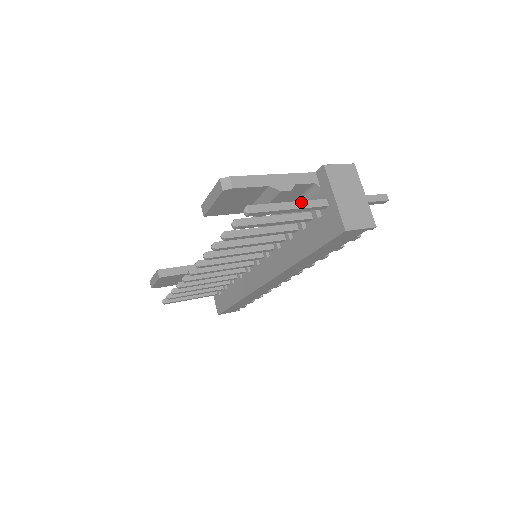
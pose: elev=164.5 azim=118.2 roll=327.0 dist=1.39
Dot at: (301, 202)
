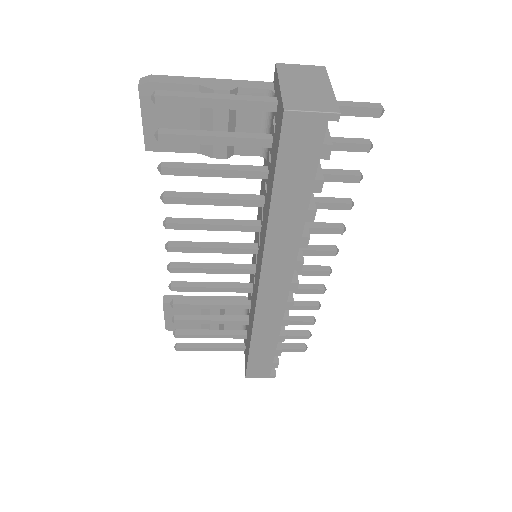
Dot at: (235, 95)
